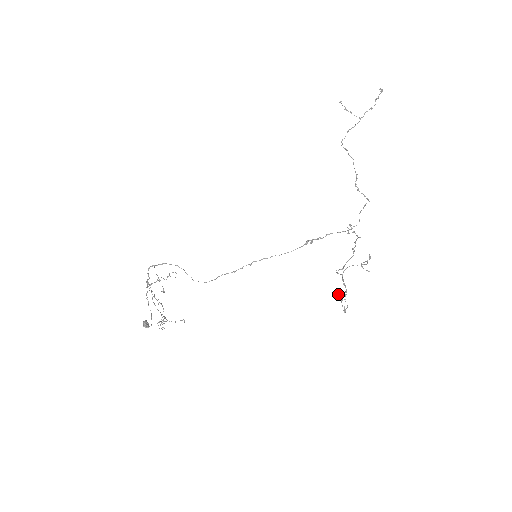
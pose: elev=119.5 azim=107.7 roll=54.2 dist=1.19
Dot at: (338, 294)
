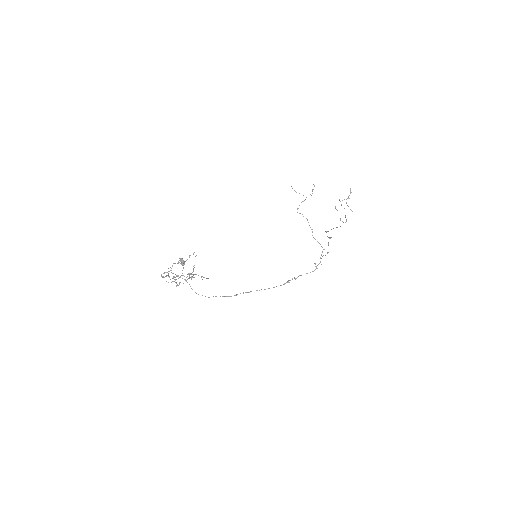
Dot at: occluded
